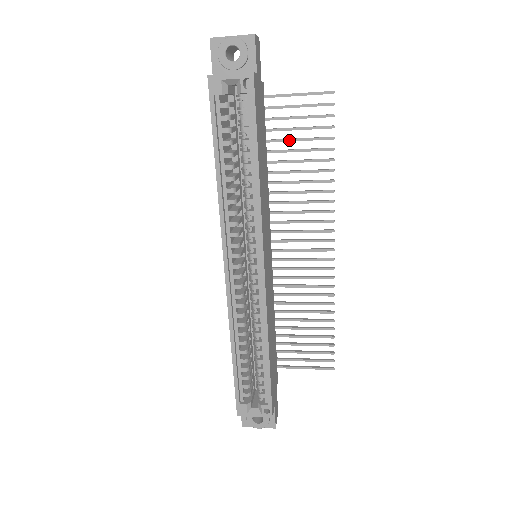
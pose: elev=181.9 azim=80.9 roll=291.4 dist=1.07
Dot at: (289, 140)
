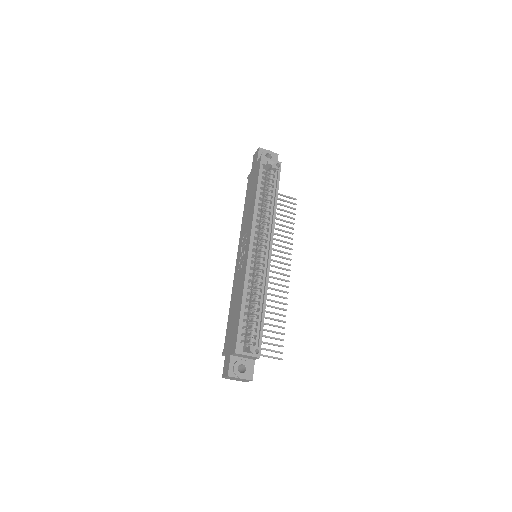
Dot at: occluded
